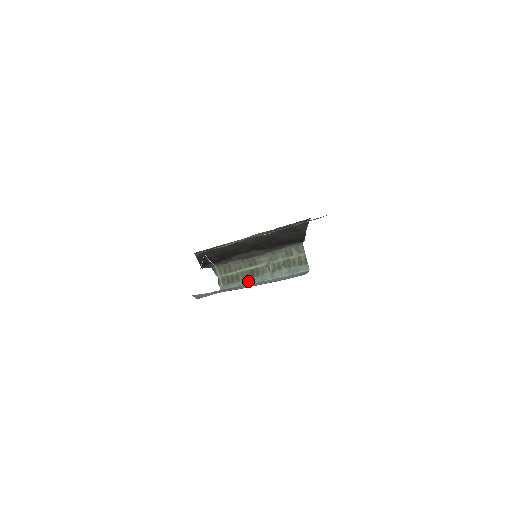
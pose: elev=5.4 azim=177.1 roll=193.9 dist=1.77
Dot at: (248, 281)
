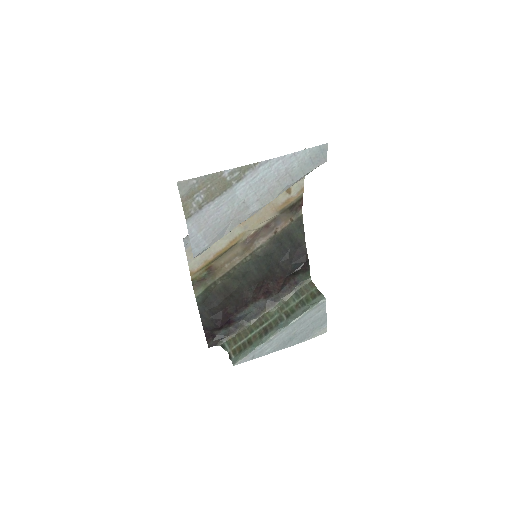
Dot at: (262, 339)
